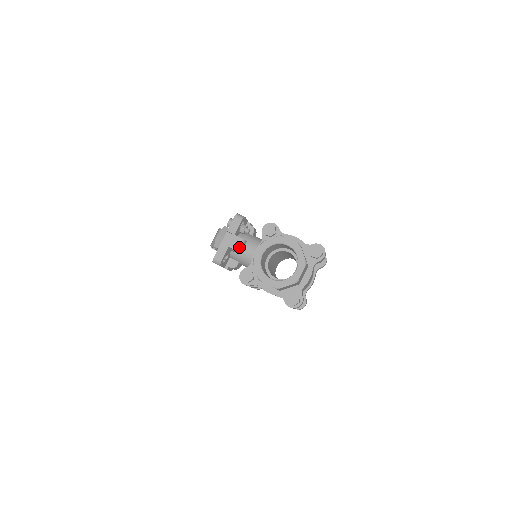
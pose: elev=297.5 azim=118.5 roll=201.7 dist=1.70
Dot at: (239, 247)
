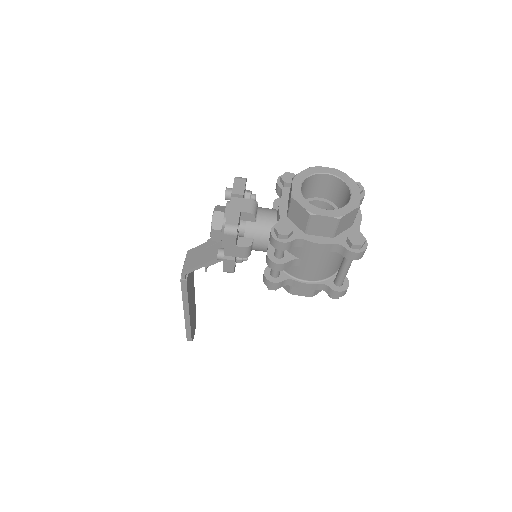
Dot at: (253, 210)
